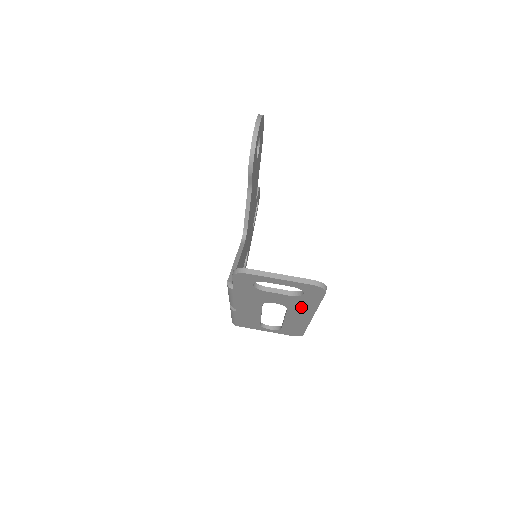
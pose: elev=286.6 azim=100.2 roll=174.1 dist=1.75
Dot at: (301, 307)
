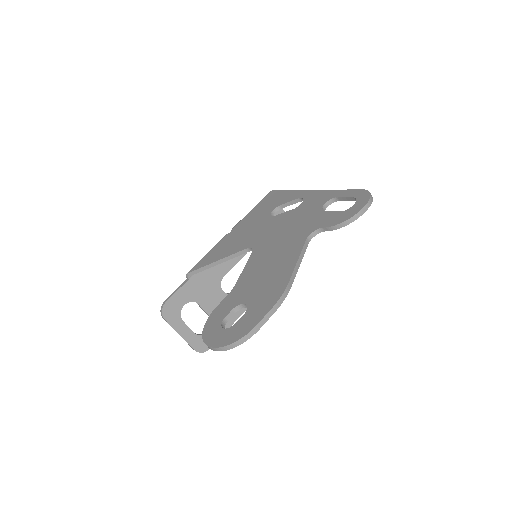
Dot at: occluded
